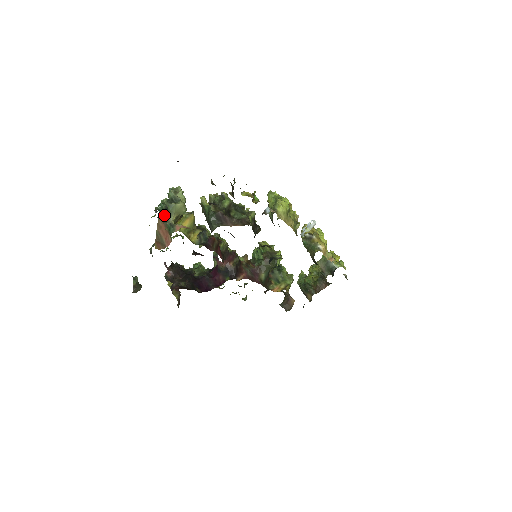
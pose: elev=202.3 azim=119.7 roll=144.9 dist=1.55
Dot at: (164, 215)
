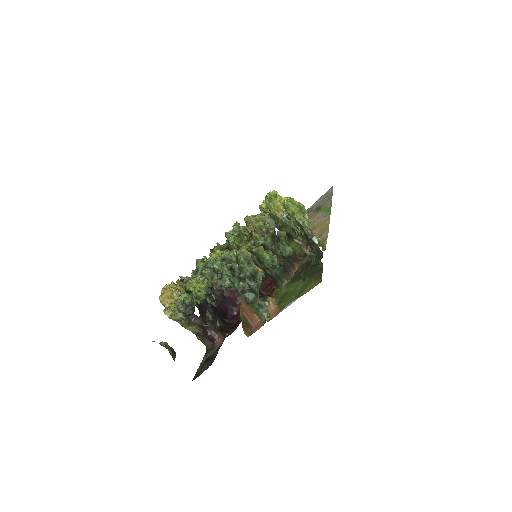
Dot at: (249, 297)
